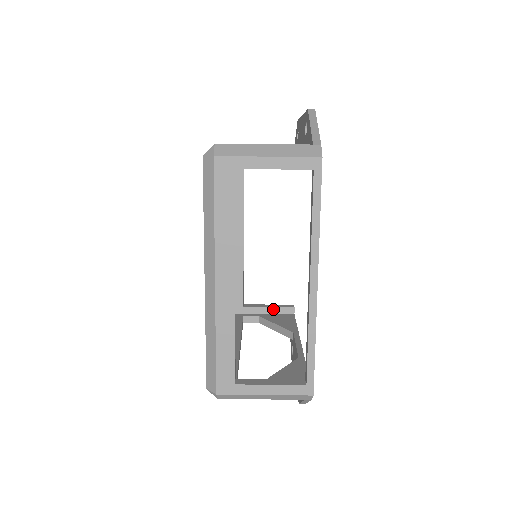
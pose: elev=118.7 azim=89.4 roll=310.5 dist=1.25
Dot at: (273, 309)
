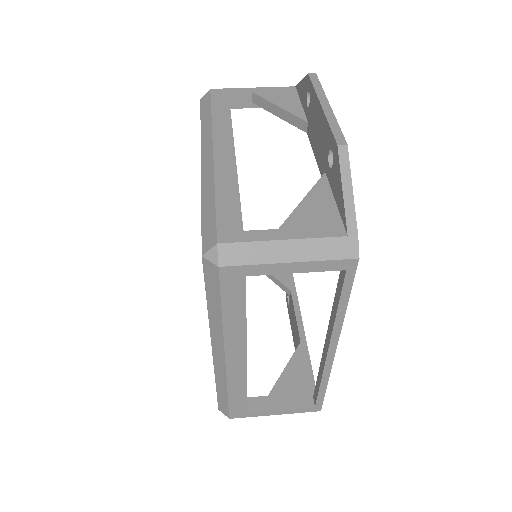
Dot at: occluded
